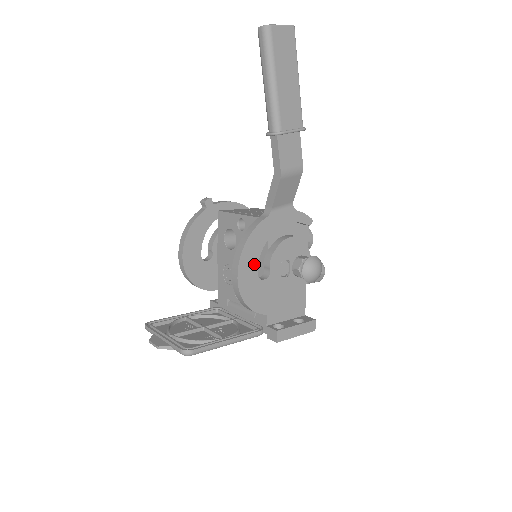
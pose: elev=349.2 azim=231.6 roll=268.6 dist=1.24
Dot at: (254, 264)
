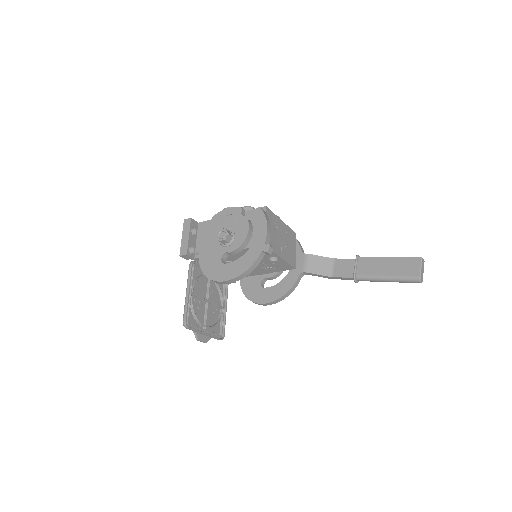
Dot at: occluded
